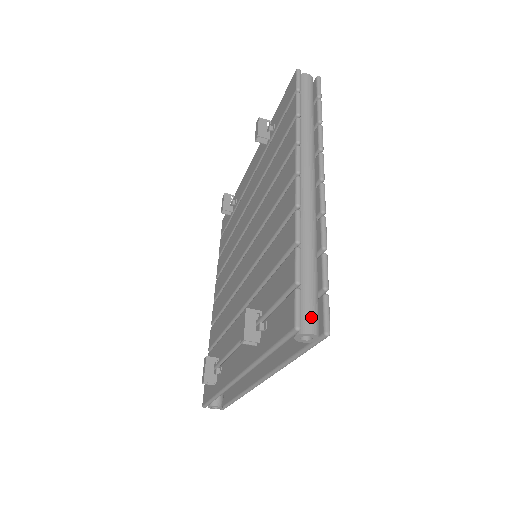
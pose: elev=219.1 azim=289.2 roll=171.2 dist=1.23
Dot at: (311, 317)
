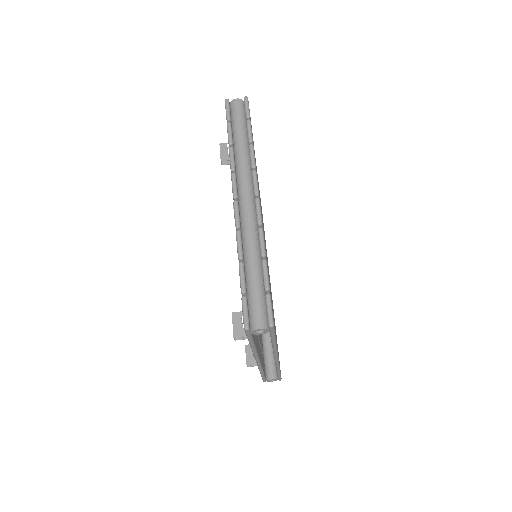
Dot at: (257, 316)
